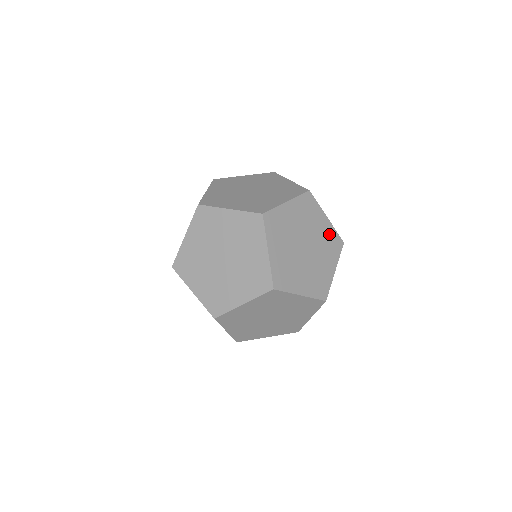
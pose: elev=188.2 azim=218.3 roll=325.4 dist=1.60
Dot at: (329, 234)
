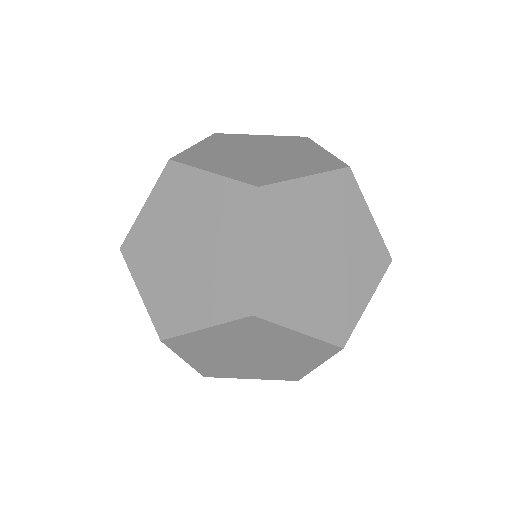
Dot at: (279, 140)
